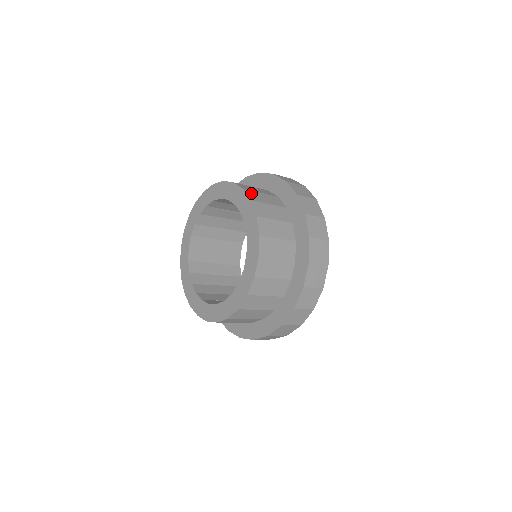
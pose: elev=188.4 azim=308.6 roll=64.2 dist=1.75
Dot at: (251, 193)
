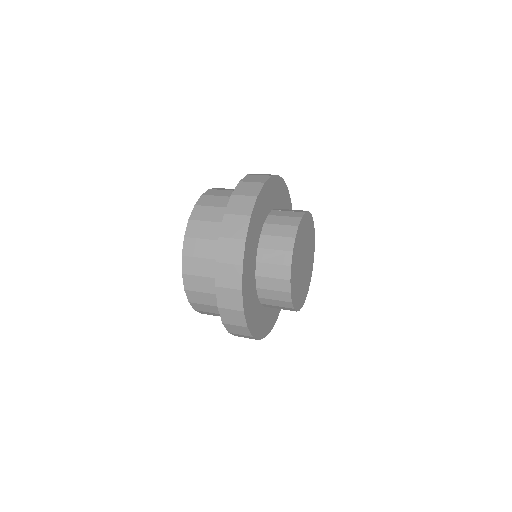
Dot at: (194, 225)
